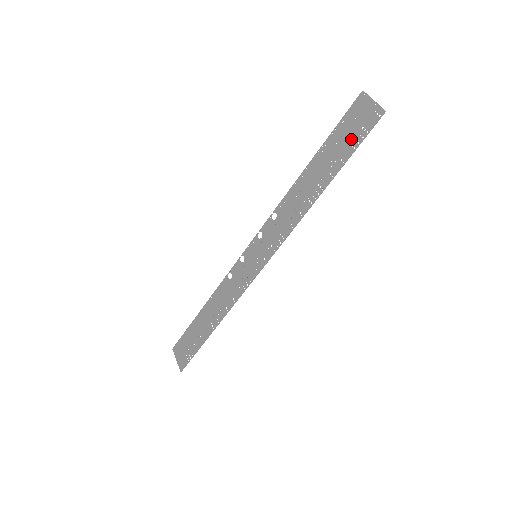
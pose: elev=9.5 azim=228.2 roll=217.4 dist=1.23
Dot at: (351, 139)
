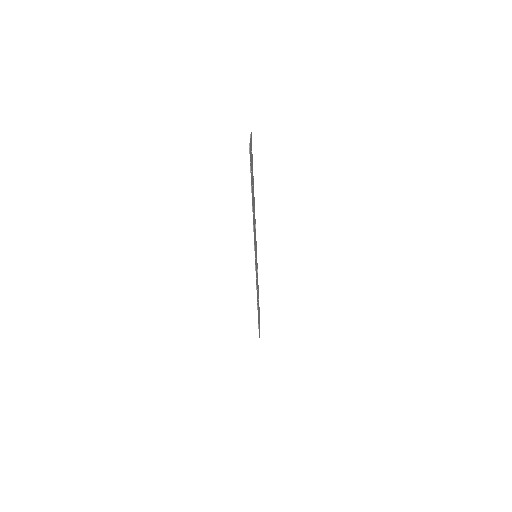
Dot at: (251, 168)
